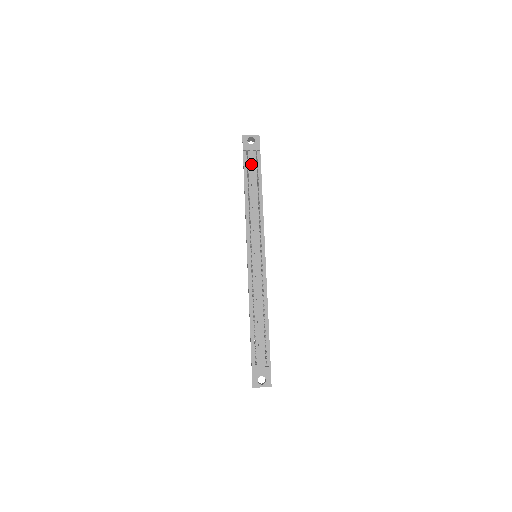
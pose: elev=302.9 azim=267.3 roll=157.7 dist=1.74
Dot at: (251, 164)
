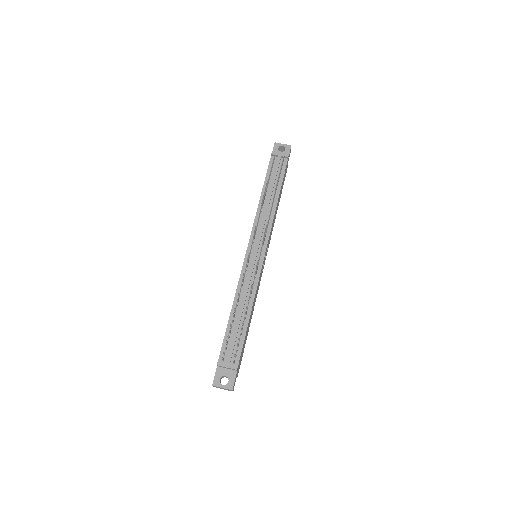
Dot at: (275, 168)
